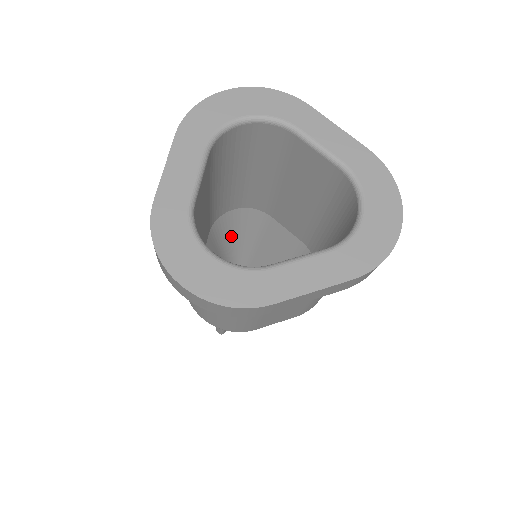
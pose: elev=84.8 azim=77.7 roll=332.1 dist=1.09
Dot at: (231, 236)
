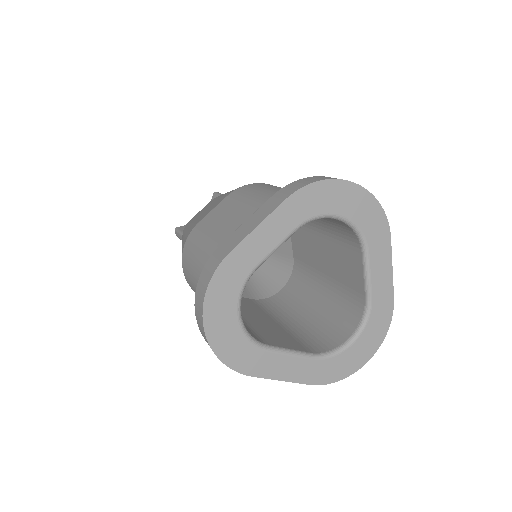
Dot at: occluded
